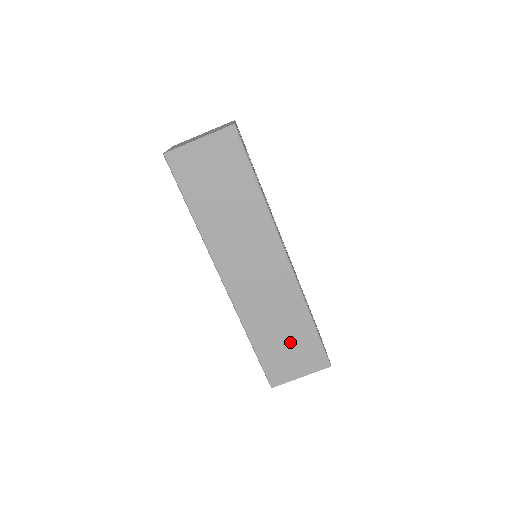
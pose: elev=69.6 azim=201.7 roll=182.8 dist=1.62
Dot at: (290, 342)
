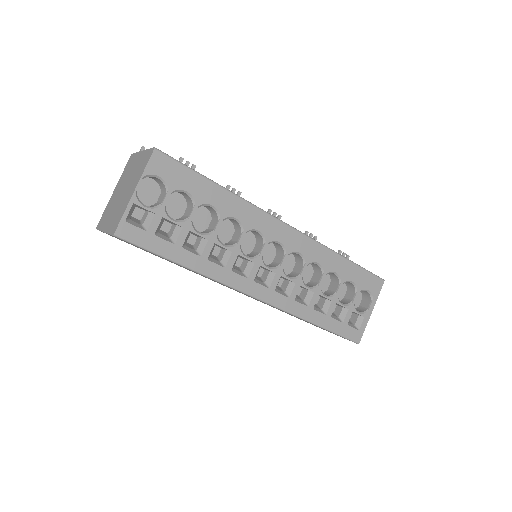
Dot at: occluded
